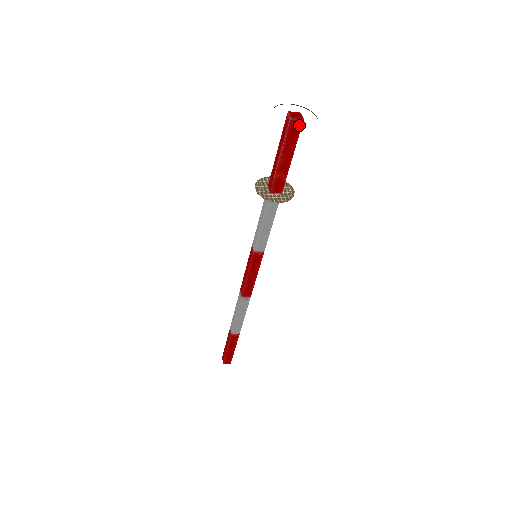
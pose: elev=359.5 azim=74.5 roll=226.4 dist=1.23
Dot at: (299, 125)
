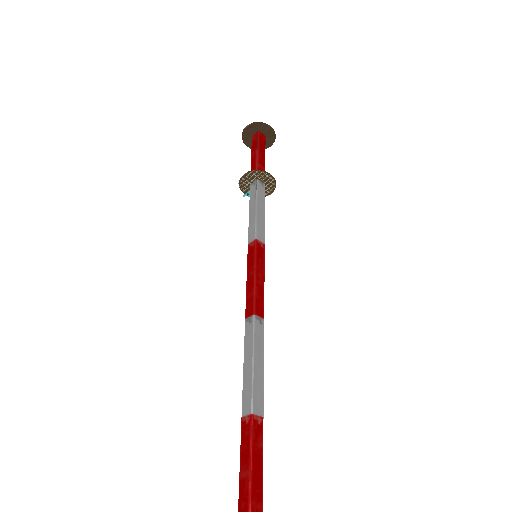
Dot at: (264, 138)
